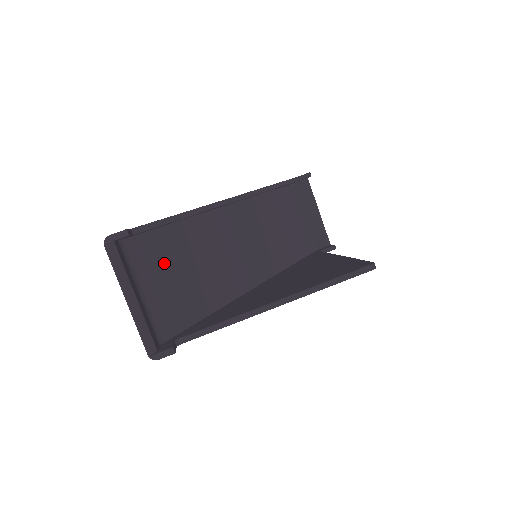
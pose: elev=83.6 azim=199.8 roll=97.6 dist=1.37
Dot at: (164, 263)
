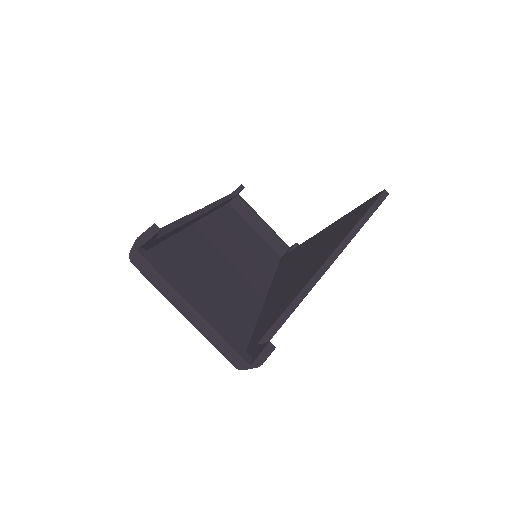
Dot at: (190, 276)
